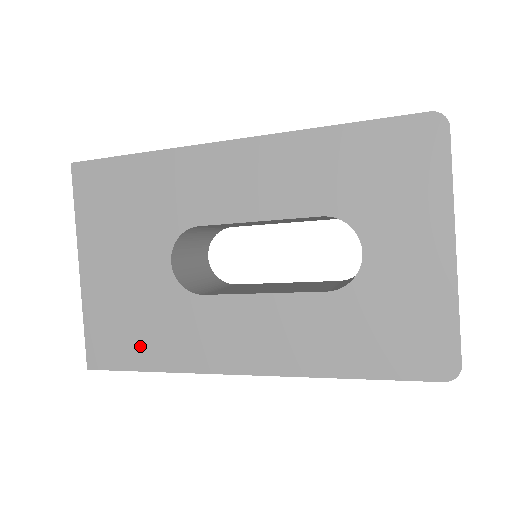
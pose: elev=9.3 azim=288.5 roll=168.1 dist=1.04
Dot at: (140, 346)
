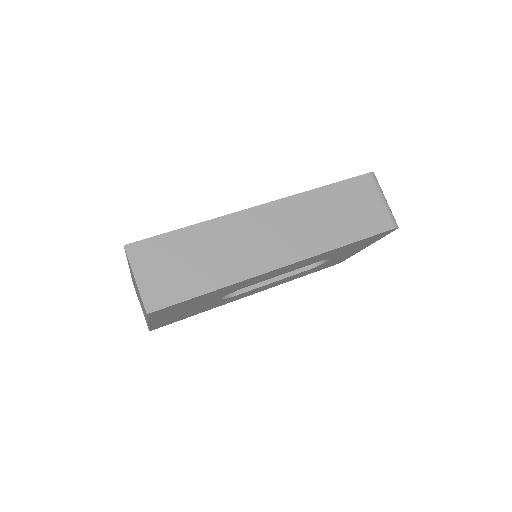
Dot at: occluded
